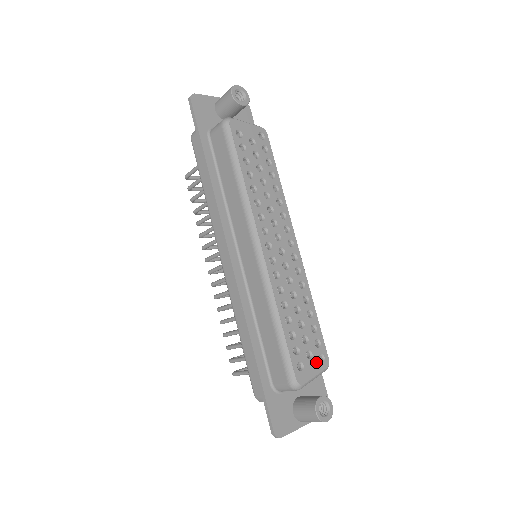
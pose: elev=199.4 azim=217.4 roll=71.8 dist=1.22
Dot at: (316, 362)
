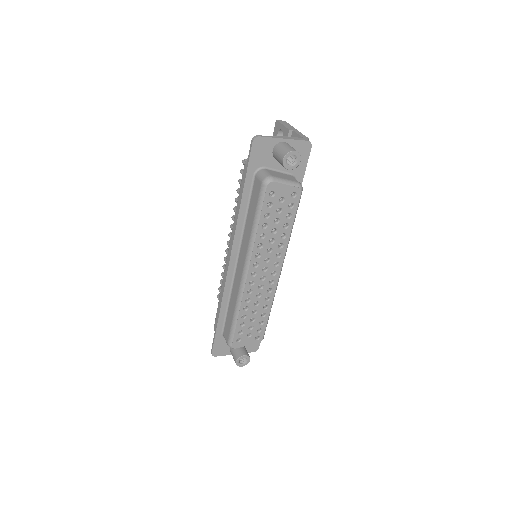
Dot at: (252, 339)
